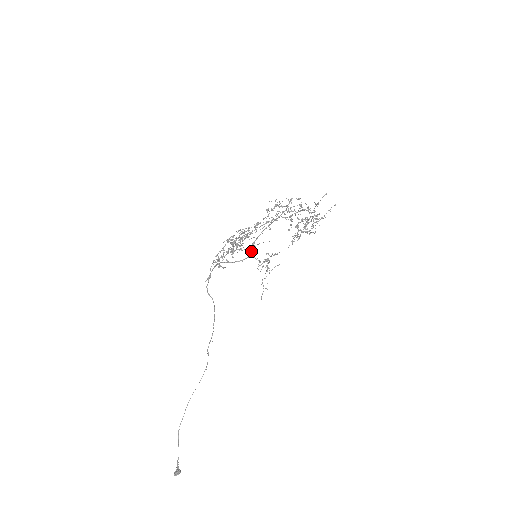
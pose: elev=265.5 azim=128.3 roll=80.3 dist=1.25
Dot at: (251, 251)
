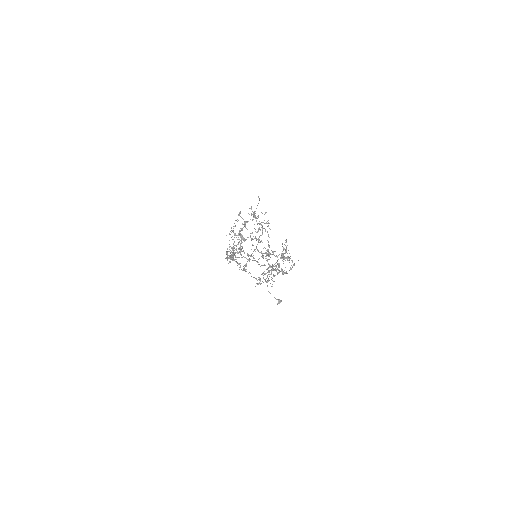
Dot at: occluded
